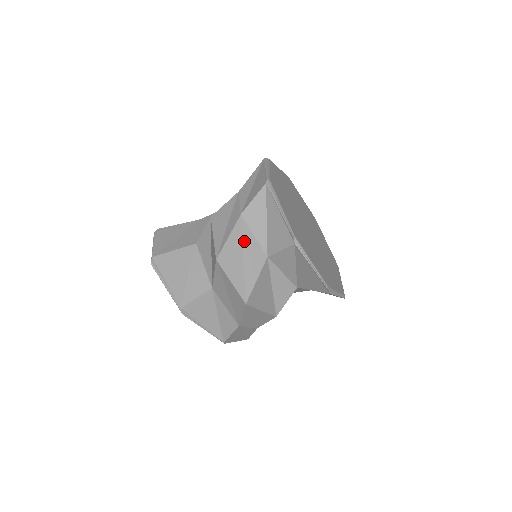
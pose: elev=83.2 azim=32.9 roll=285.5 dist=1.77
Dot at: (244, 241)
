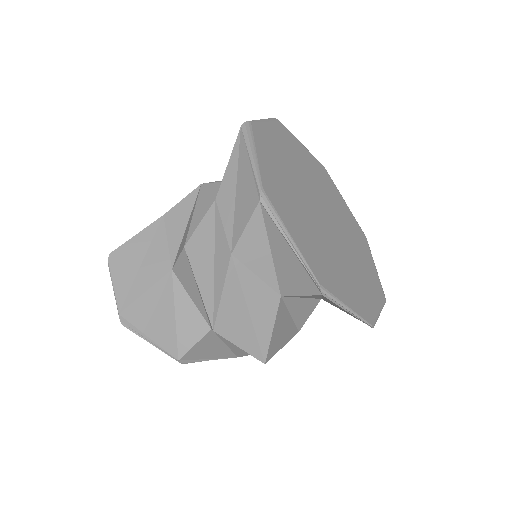
Dot at: (245, 289)
